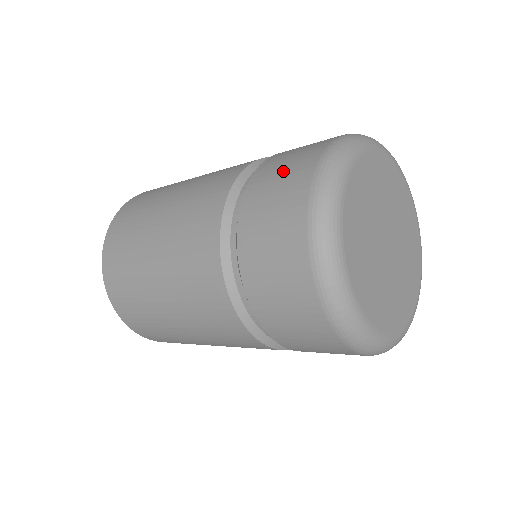
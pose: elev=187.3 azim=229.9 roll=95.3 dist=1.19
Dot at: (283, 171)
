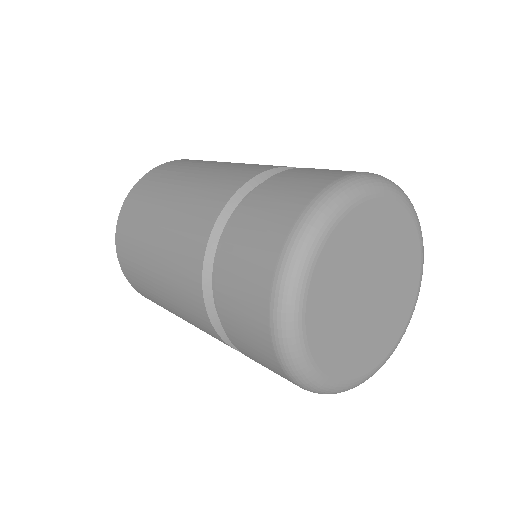
Dot at: (241, 294)
